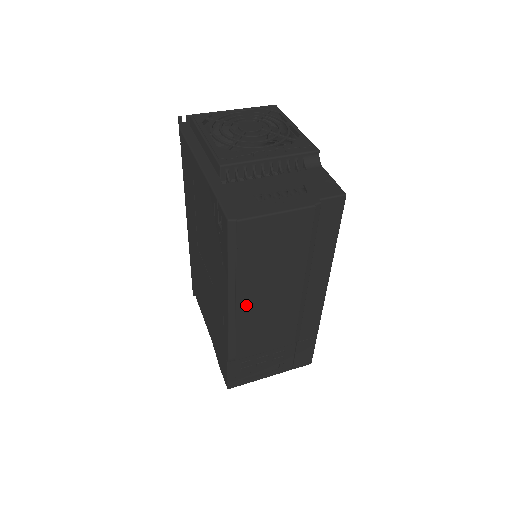
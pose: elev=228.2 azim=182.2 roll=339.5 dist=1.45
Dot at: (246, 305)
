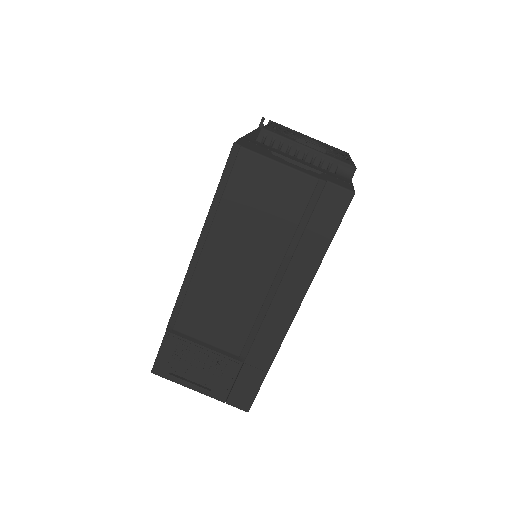
Dot at: (211, 259)
